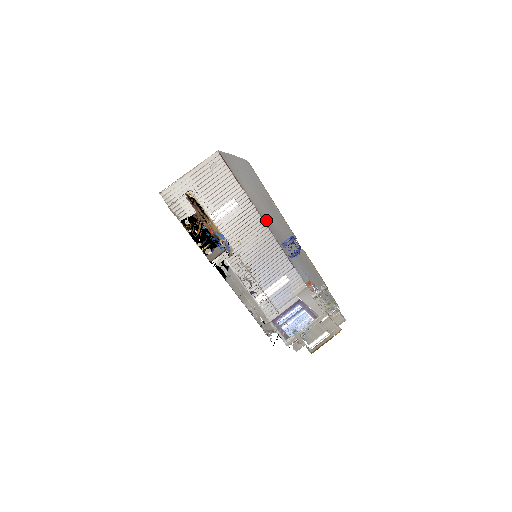
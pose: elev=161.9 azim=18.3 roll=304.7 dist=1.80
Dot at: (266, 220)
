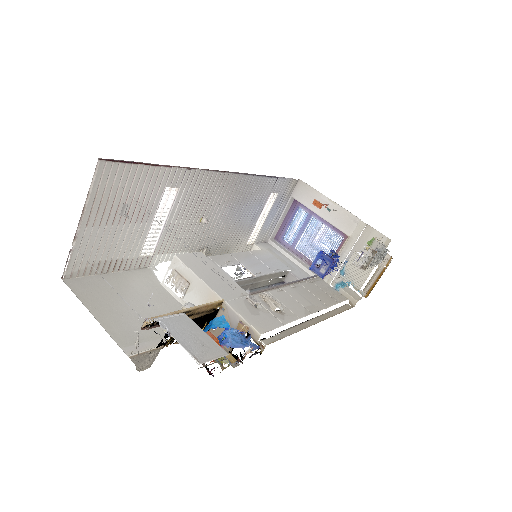
Dot at: occluded
